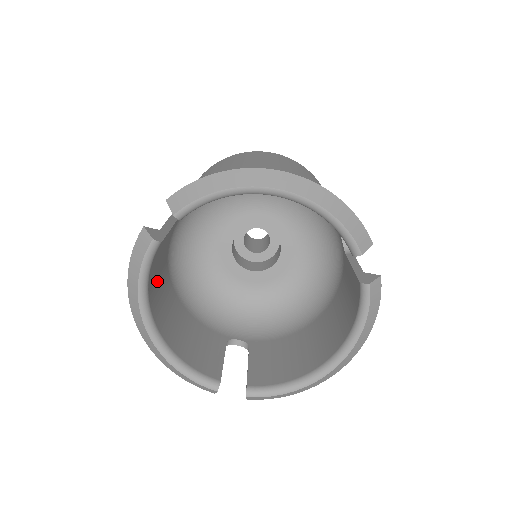
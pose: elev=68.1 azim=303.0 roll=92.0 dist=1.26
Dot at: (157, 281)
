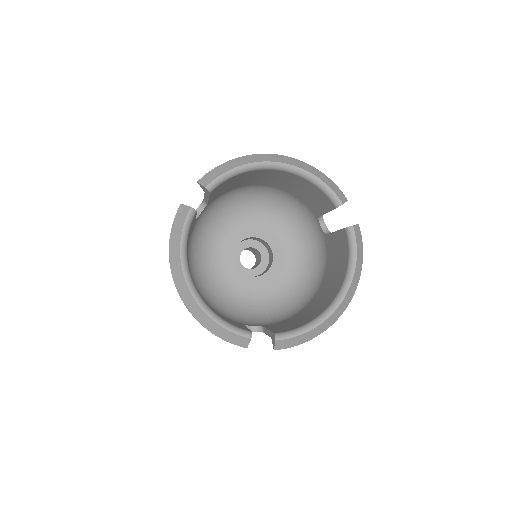
Dot at: occluded
